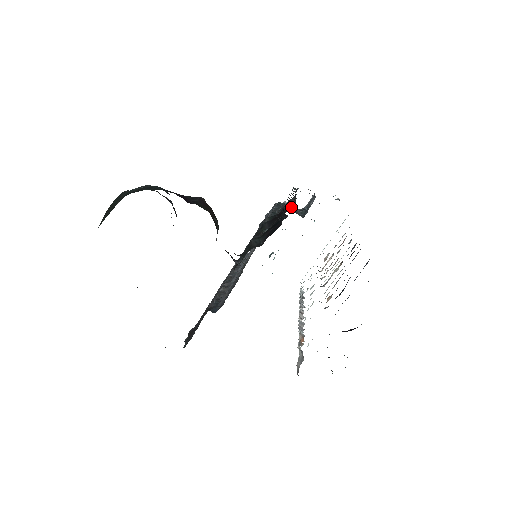
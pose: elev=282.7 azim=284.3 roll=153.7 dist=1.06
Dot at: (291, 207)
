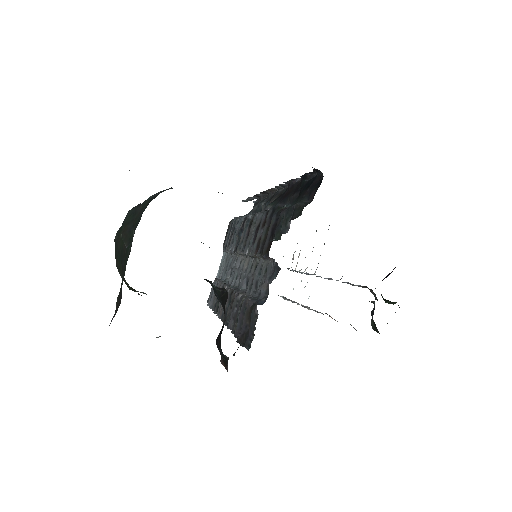
Dot at: occluded
